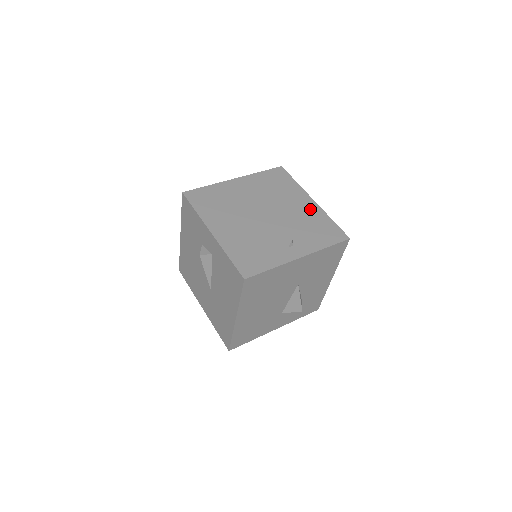
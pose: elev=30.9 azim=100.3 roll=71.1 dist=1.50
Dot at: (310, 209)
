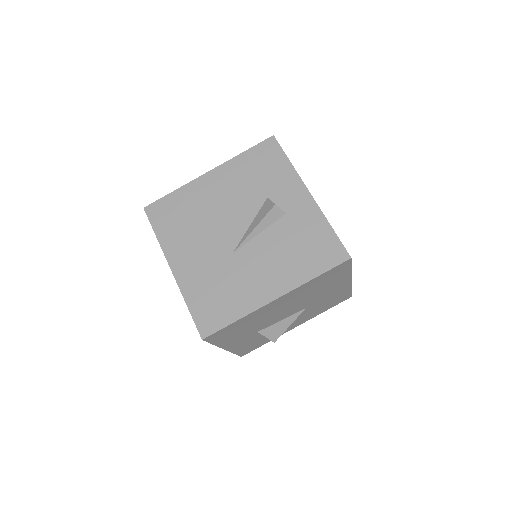
Dot at: occluded
